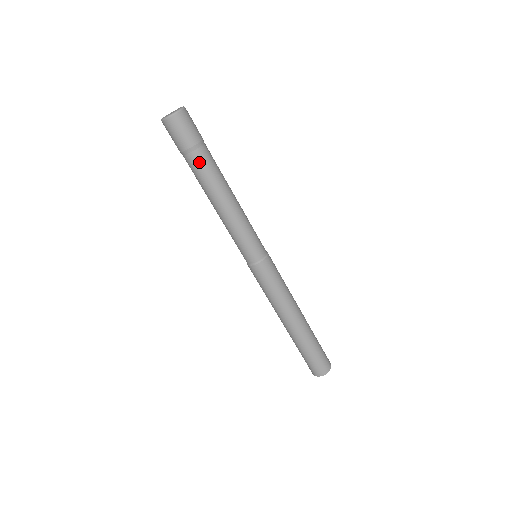
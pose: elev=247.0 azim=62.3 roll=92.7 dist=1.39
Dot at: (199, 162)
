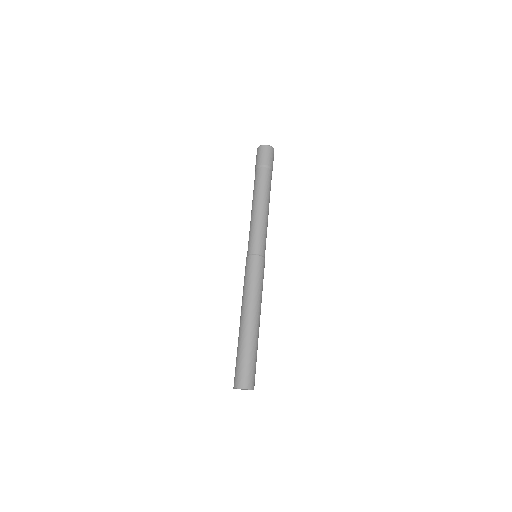
Dot at: (264, 175)
